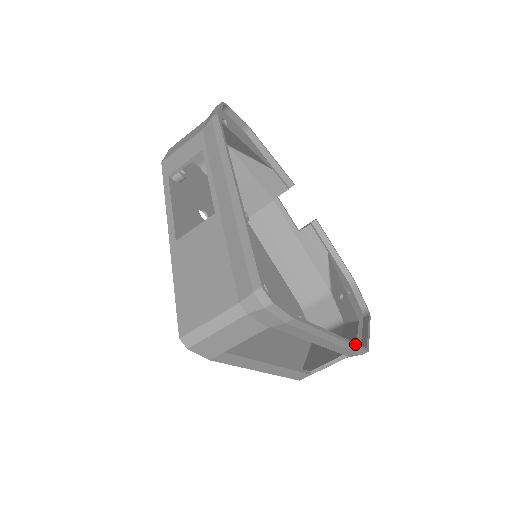
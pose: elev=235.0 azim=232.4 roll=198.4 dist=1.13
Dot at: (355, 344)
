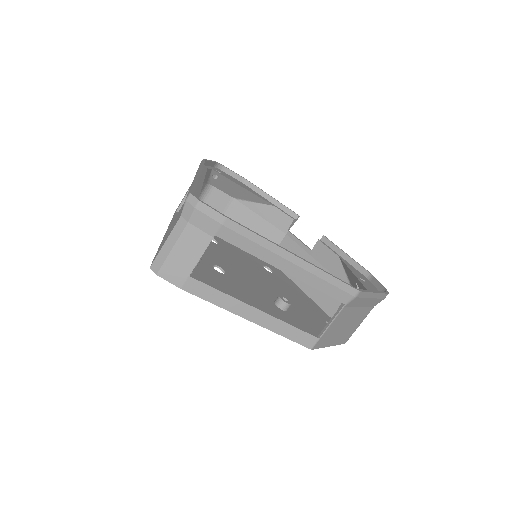
Dot at: (333, 276)
